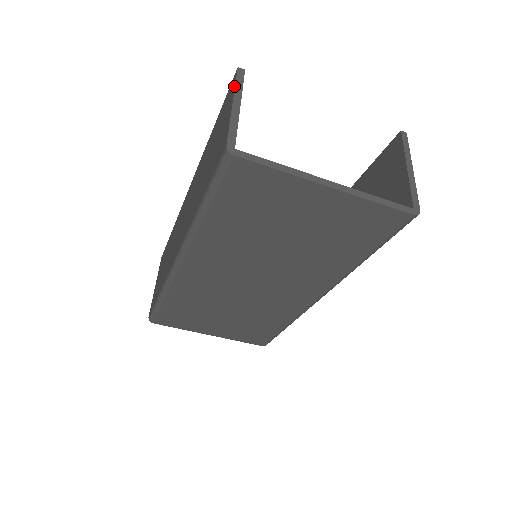
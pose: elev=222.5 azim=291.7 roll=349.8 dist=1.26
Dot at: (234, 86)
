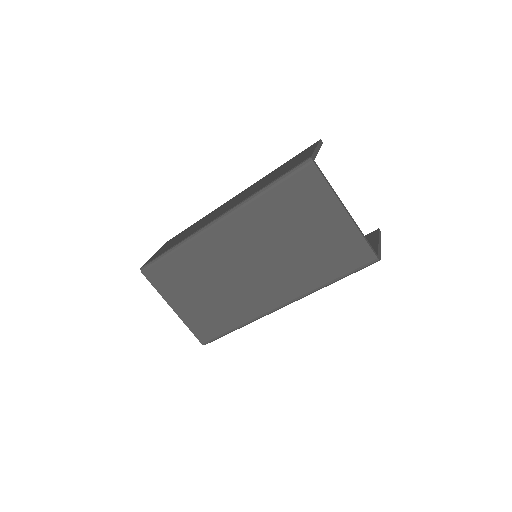
Dot at: (317, 143)
